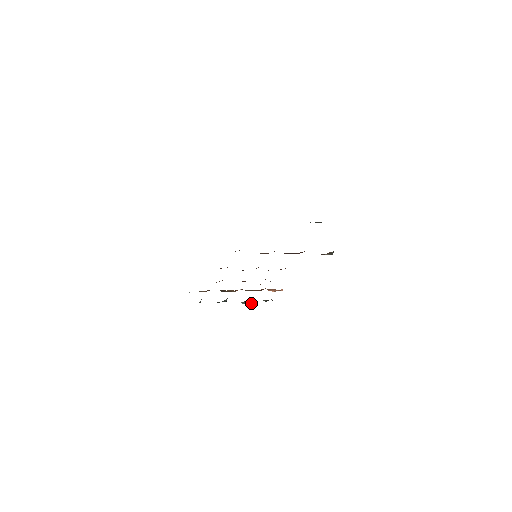
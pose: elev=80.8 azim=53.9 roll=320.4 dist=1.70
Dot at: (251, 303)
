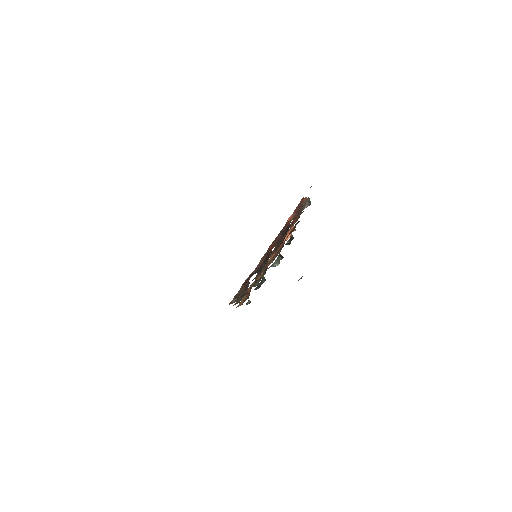
Dot at: occluded
